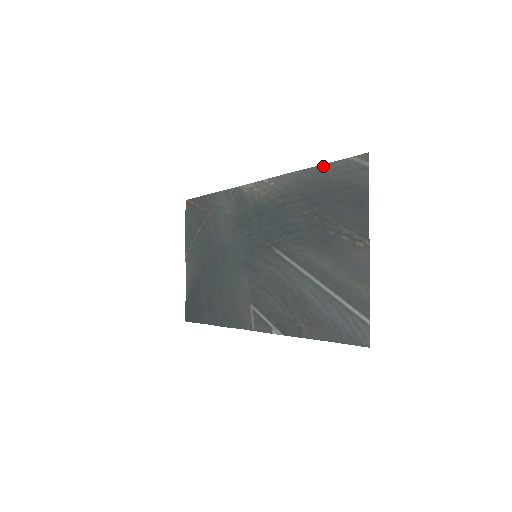
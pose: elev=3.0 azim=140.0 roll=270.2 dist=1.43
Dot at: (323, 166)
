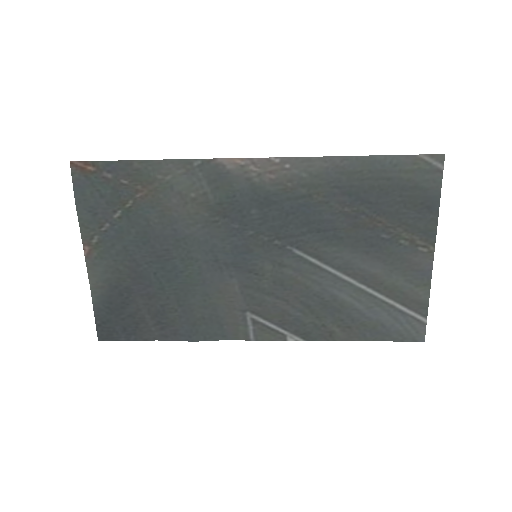
Dot at: (379, 158)
